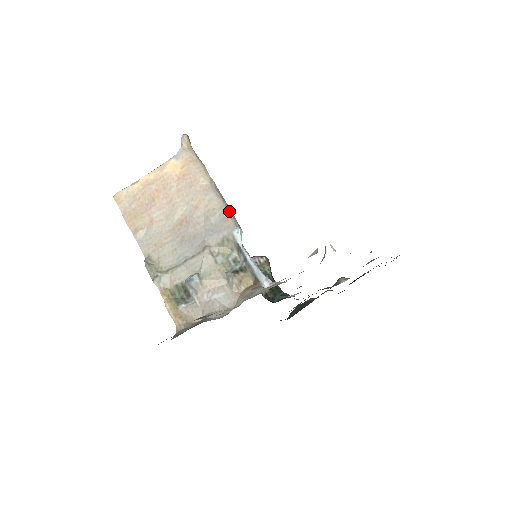
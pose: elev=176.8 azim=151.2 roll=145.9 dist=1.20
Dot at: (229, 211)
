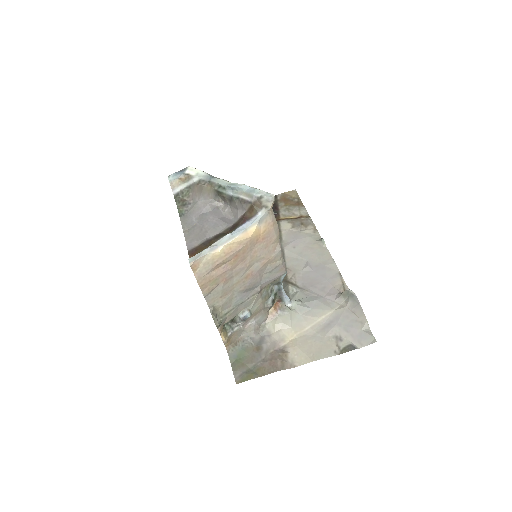
Dot at: occluded
